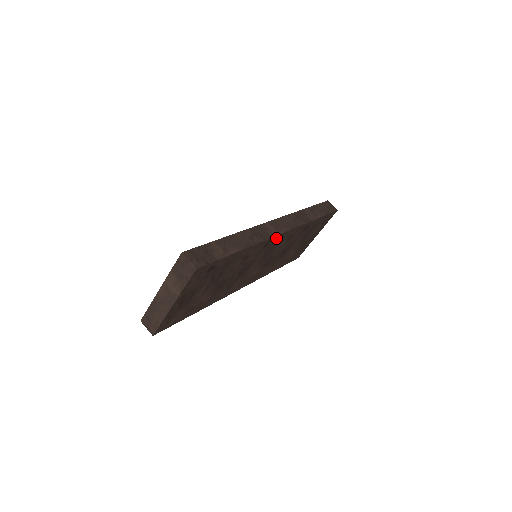
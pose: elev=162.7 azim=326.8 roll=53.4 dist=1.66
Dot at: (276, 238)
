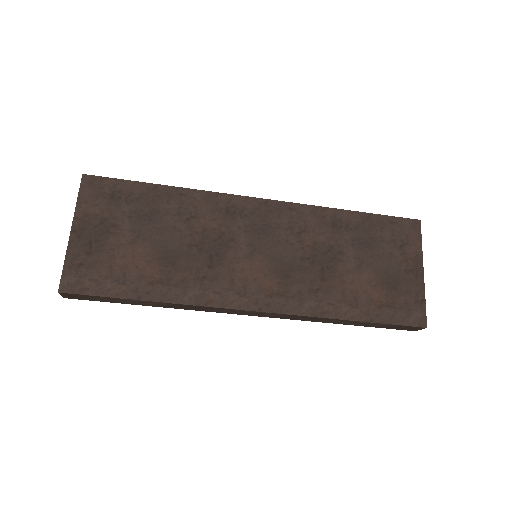
Dot at: (249, 204)
